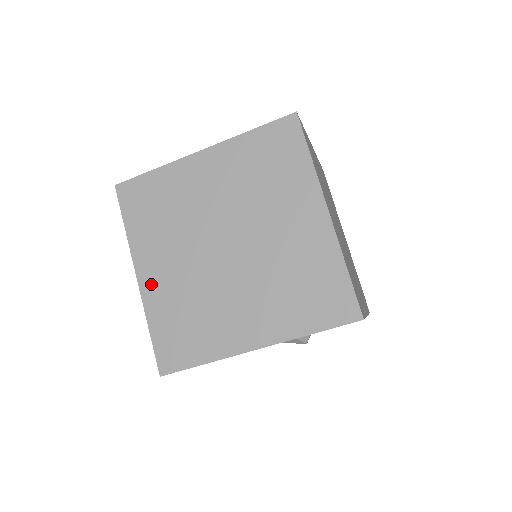
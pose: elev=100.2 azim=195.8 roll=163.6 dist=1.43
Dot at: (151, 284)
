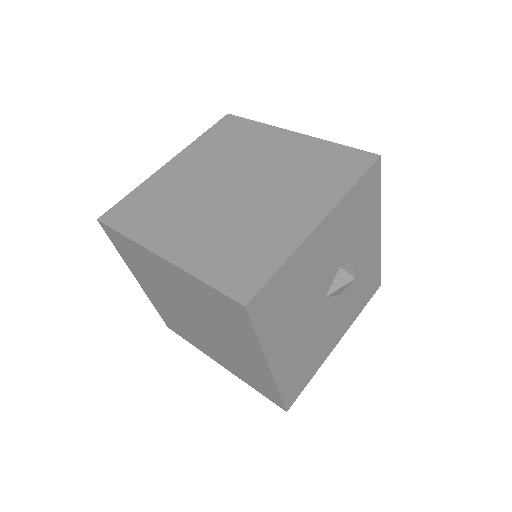
Dot at: (180, 251)
